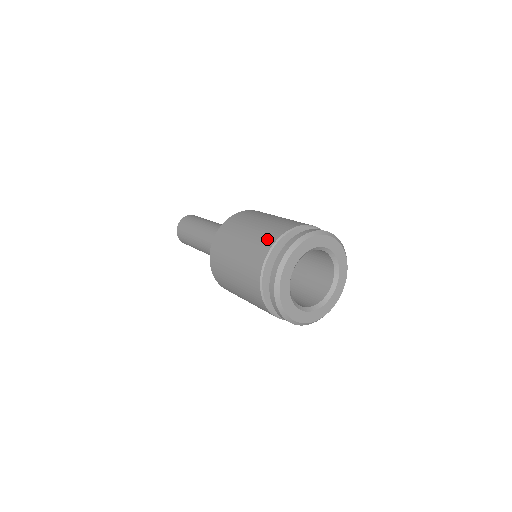
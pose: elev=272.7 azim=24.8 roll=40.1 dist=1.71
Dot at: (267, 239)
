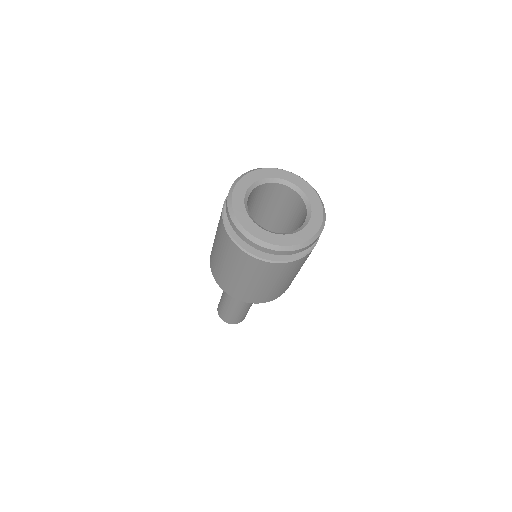
Dot at: occluded
